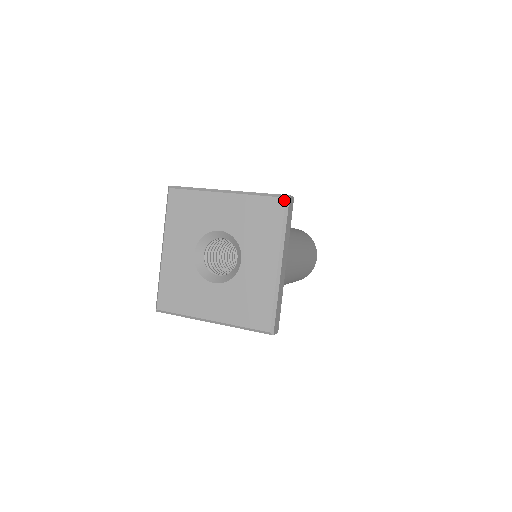
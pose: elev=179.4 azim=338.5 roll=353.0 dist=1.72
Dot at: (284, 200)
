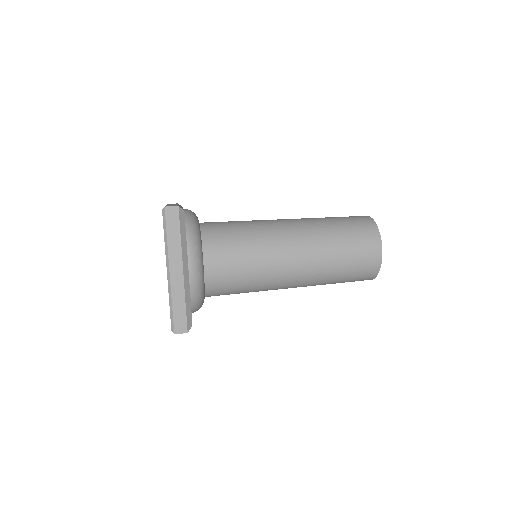
Dot at: (162, 212)
